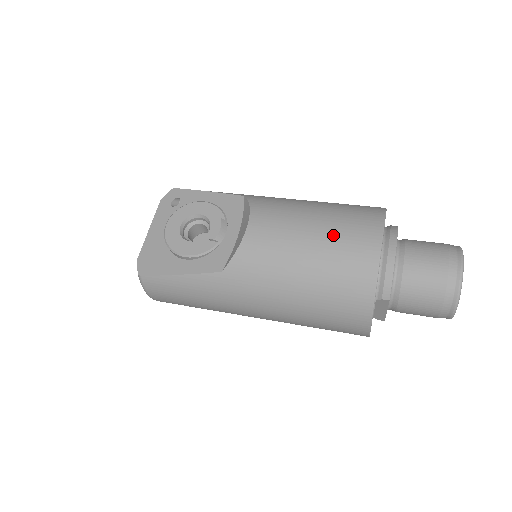
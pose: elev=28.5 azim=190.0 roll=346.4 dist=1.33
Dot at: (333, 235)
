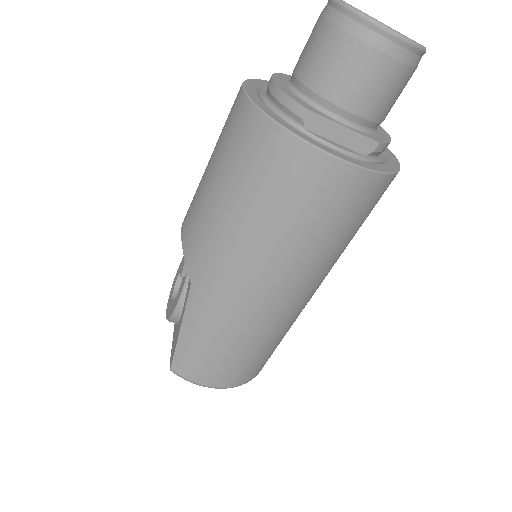
Dot at: (218, 142)
